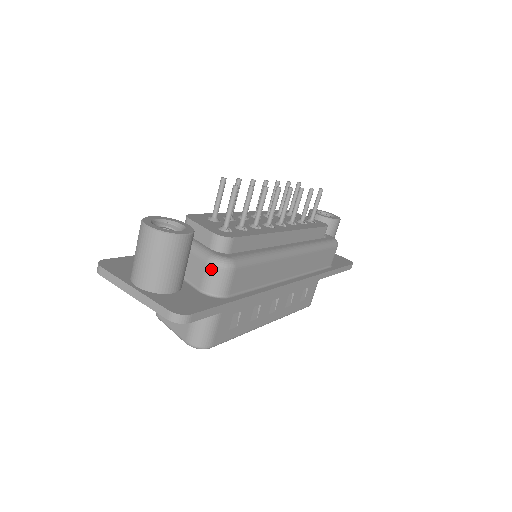
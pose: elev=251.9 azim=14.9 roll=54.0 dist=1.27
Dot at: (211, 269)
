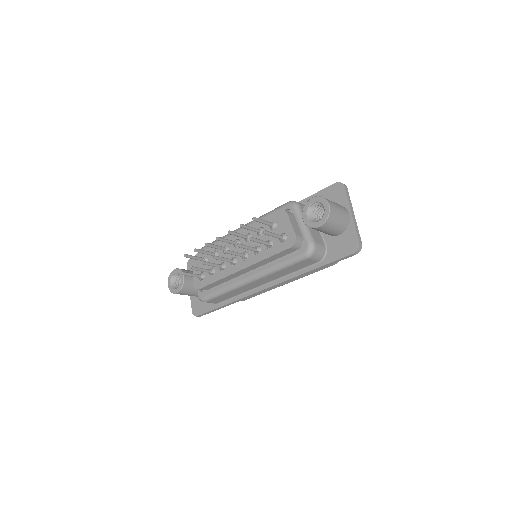
Dot at: occluded
